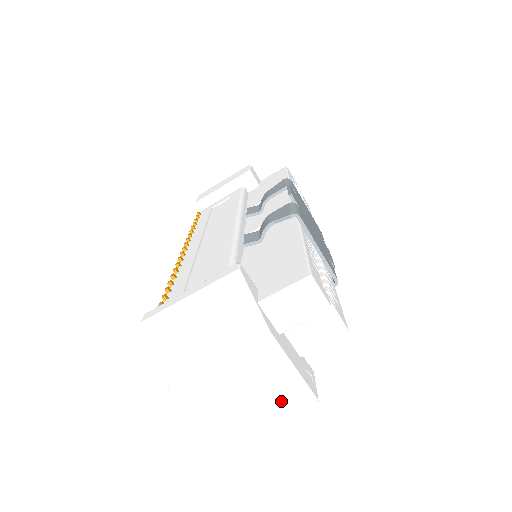
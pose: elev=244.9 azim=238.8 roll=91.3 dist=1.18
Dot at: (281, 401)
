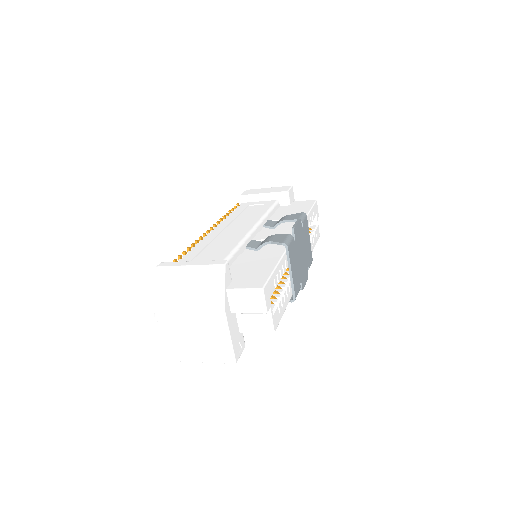
Dot at: (215, 352)
